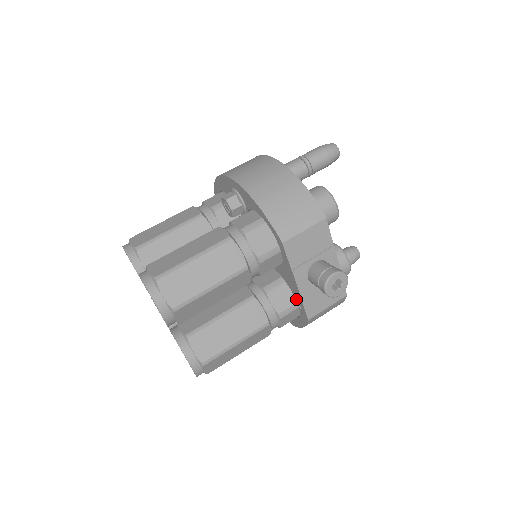
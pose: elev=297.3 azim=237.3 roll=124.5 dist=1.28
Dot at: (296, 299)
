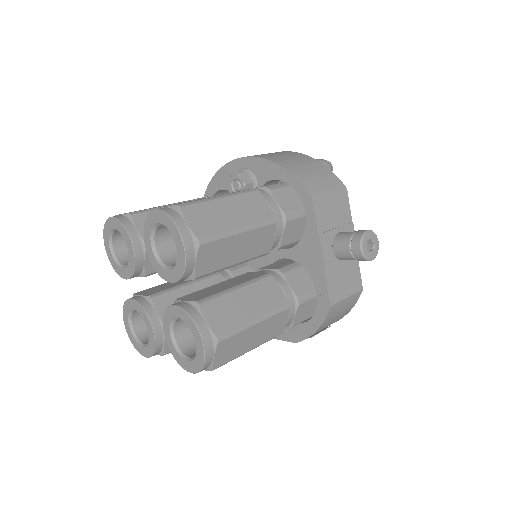
Dot at: (315, 283)
